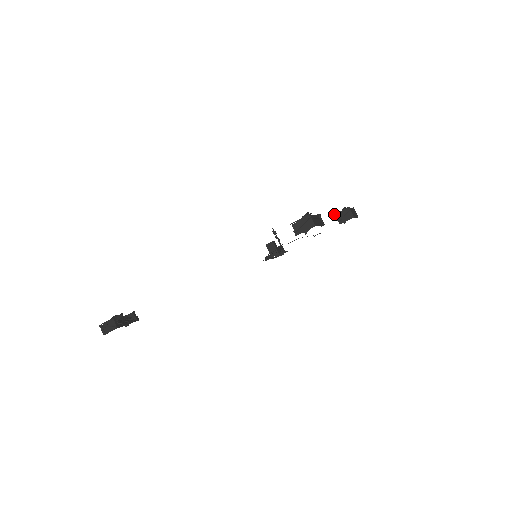
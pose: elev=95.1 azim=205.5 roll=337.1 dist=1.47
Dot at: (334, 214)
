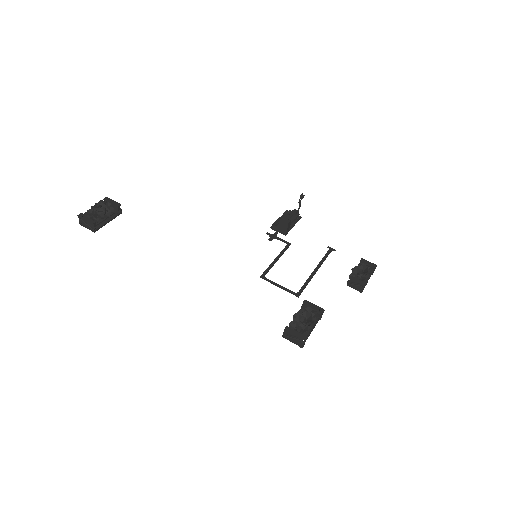
Dot at: occluded
